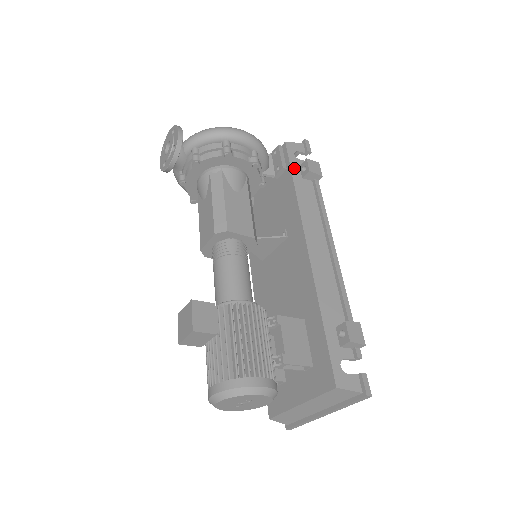
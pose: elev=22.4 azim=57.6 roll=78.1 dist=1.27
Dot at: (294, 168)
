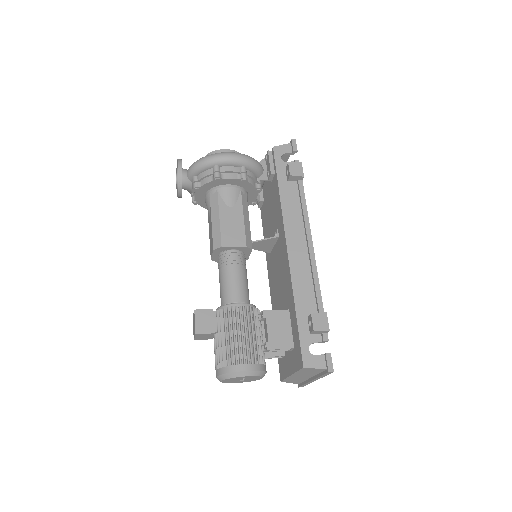
Dot at: (280, 173)
